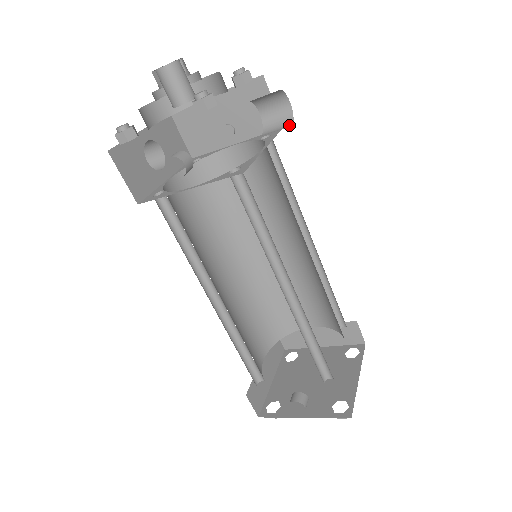
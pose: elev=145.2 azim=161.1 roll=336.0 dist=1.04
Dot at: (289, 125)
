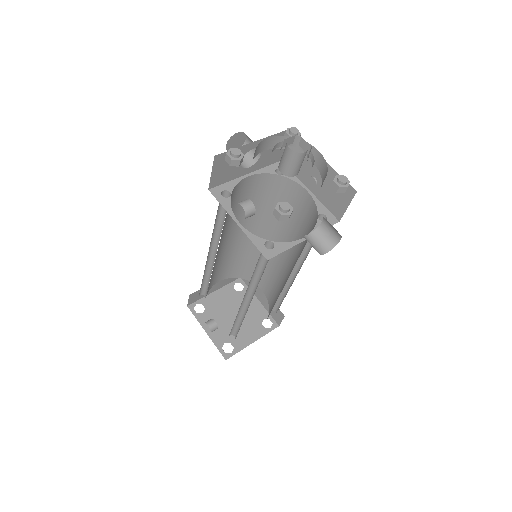
Dot at: (326, 250)
